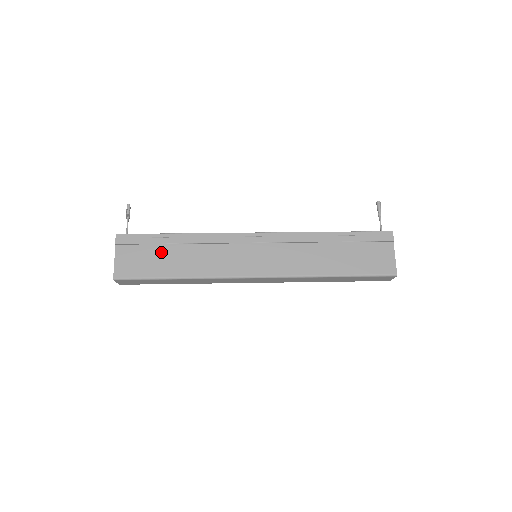
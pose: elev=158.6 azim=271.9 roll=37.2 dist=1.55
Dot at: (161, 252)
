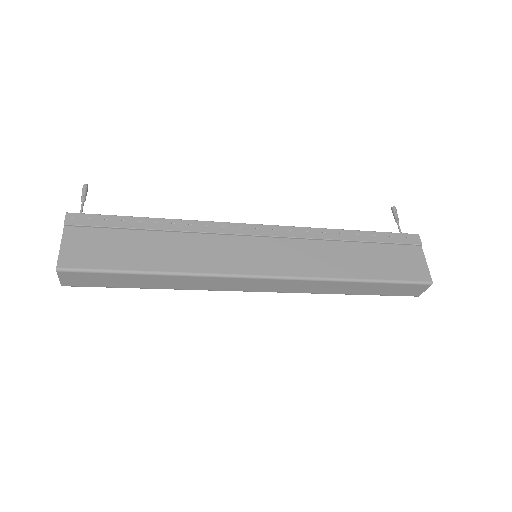
Dot at: (130, 239)
